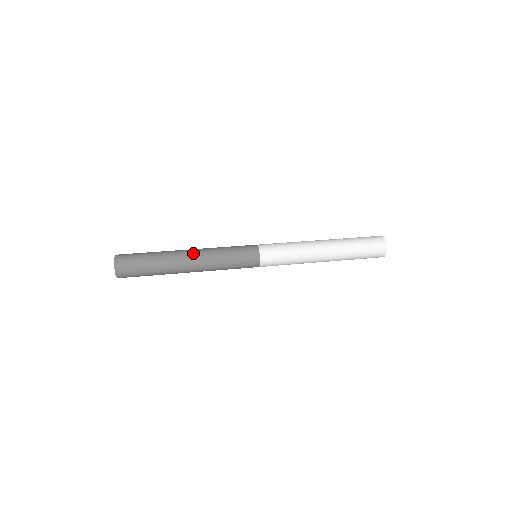
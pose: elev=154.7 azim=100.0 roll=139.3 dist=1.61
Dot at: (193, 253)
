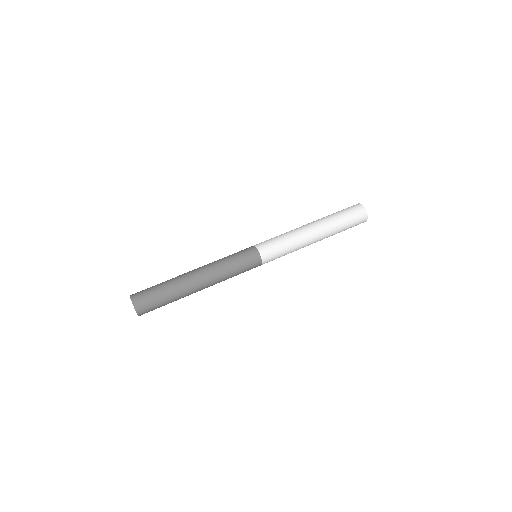
Dot at: (203, 276)
